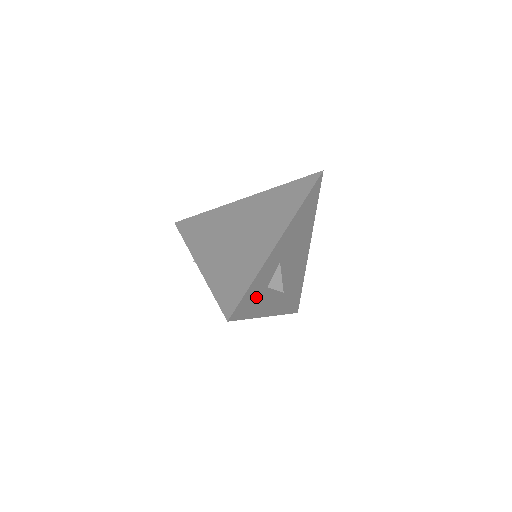
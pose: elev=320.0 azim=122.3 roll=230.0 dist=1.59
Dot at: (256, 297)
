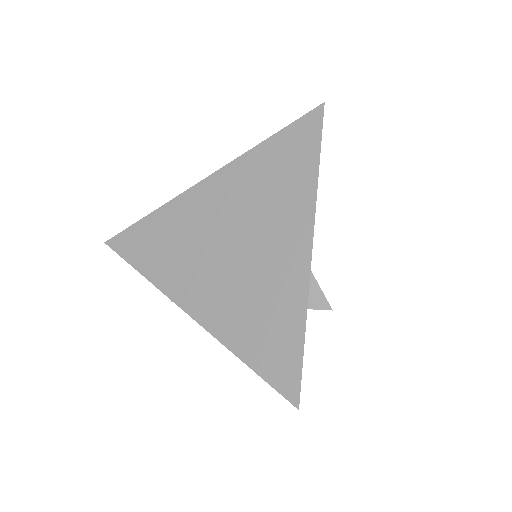
Dot at: occluded
